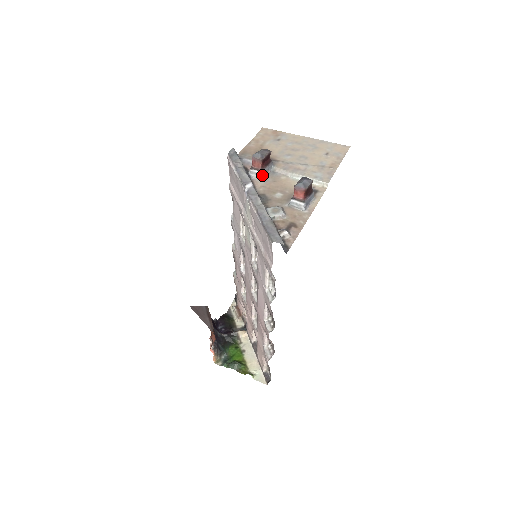
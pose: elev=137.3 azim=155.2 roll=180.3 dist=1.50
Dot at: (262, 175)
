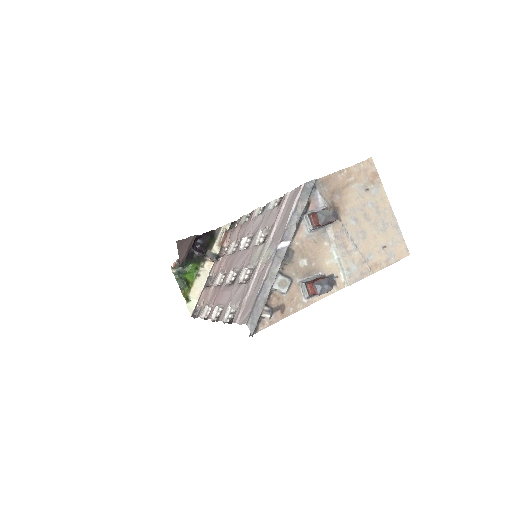
Dot at: (311, 229)
